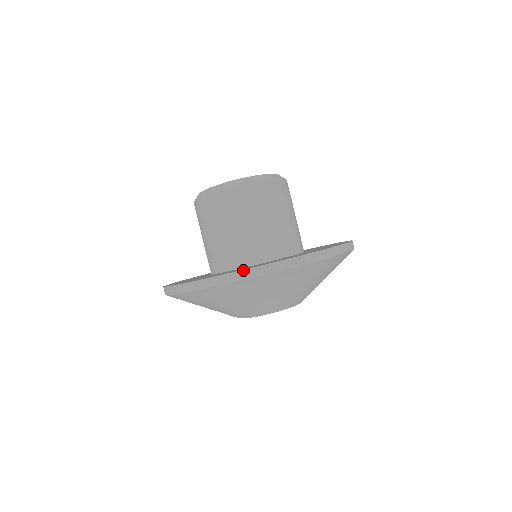
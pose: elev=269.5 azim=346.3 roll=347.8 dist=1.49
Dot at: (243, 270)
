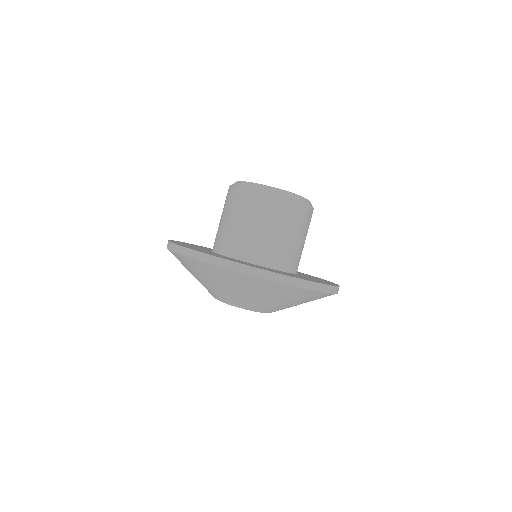
Dot at: (179, 245)
